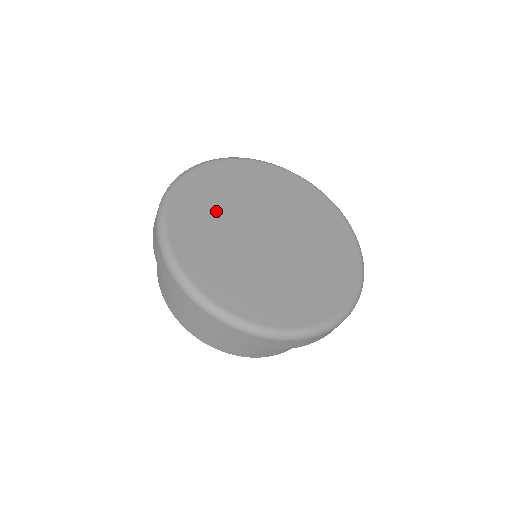
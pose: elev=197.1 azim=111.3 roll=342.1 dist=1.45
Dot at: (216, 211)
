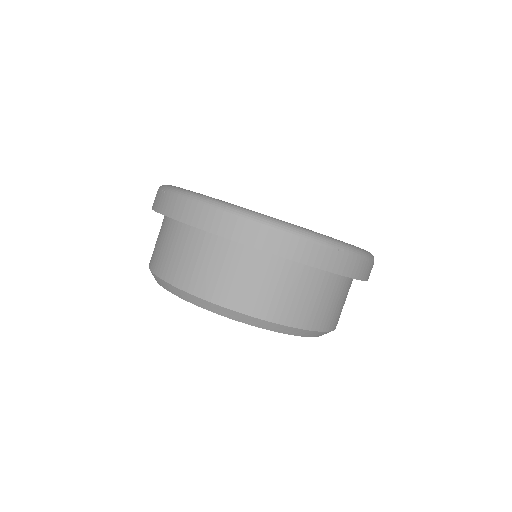
Dot at: occluded
